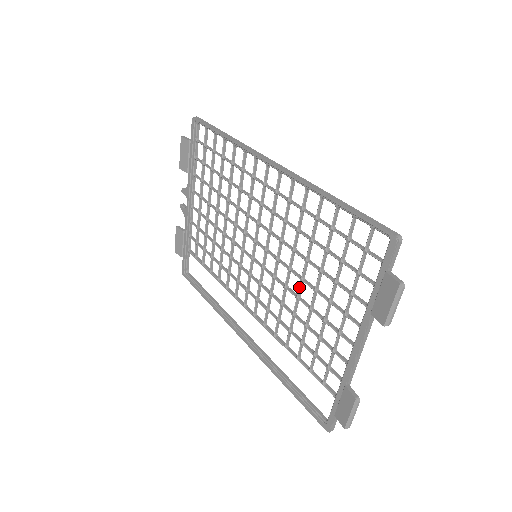
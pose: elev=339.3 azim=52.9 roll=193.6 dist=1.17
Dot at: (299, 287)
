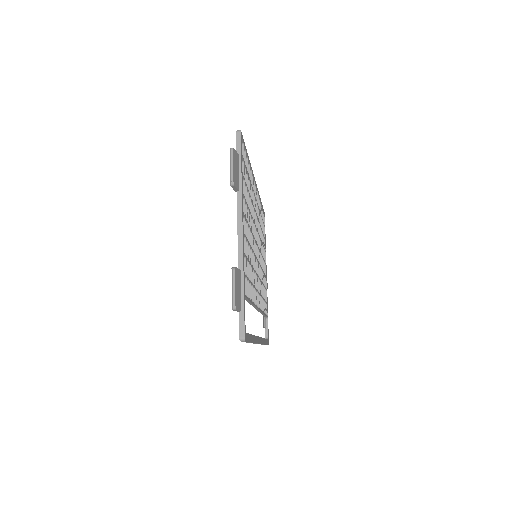
Dot at: occluded
